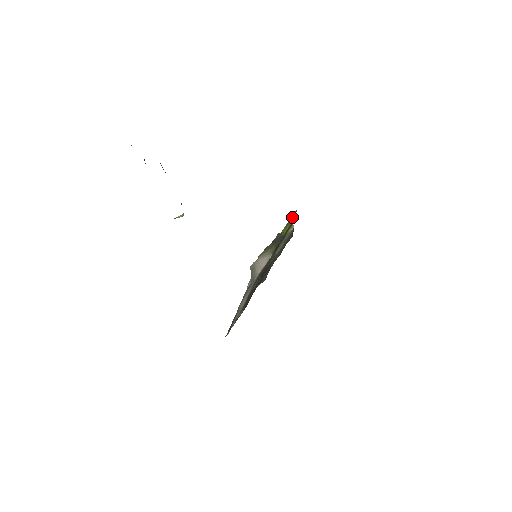
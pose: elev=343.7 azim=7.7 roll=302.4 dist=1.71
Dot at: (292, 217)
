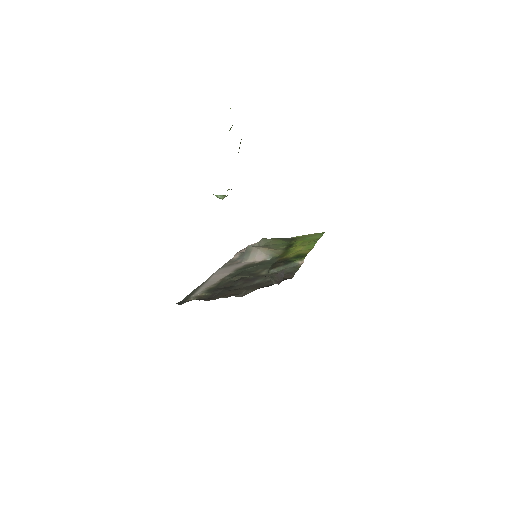
Dot at: (314, 238)
